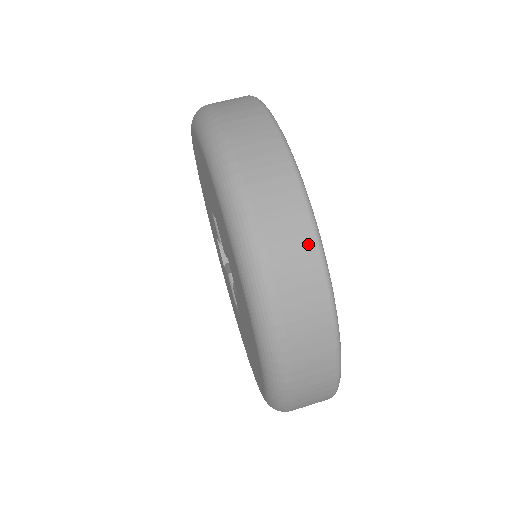
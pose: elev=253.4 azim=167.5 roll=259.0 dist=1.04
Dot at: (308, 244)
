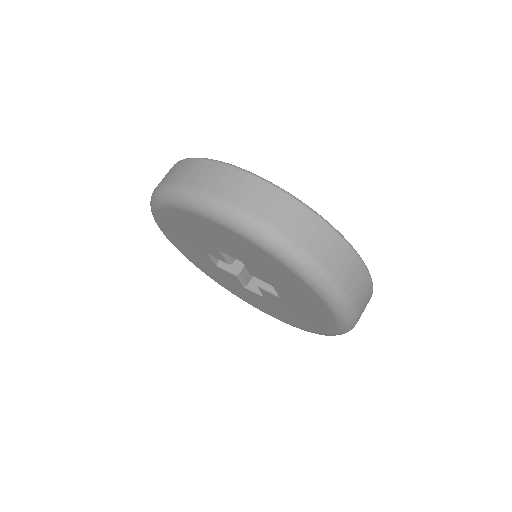
Dot at: (364, 274)
